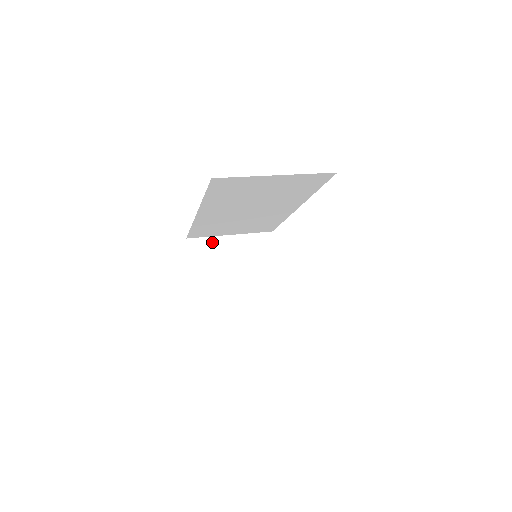
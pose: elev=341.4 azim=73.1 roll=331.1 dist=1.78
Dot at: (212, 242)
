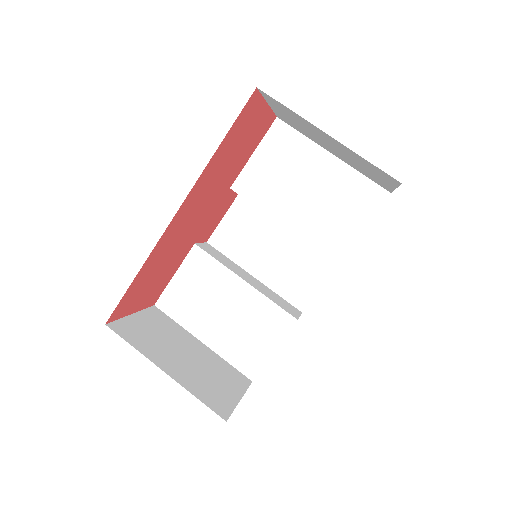
Dot at: (297, 116)
